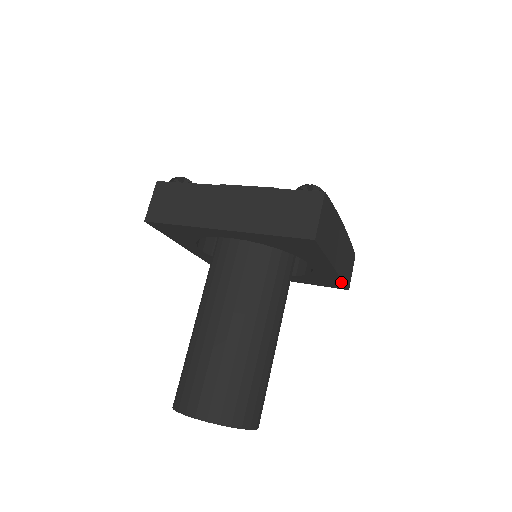
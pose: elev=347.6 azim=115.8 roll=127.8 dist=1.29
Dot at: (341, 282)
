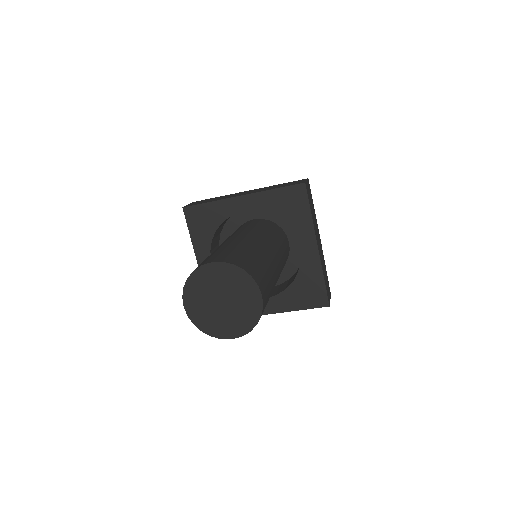
Dot at: (323, 283)
